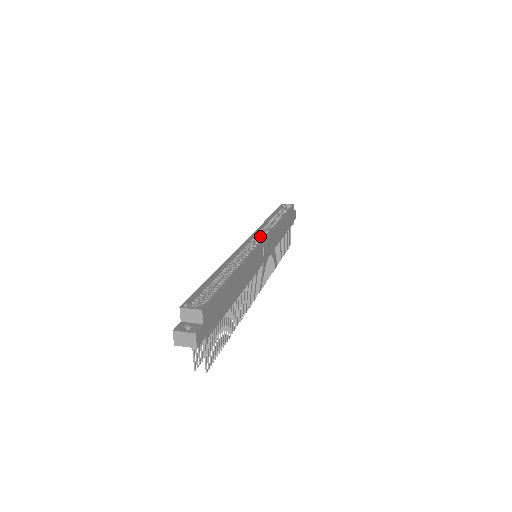
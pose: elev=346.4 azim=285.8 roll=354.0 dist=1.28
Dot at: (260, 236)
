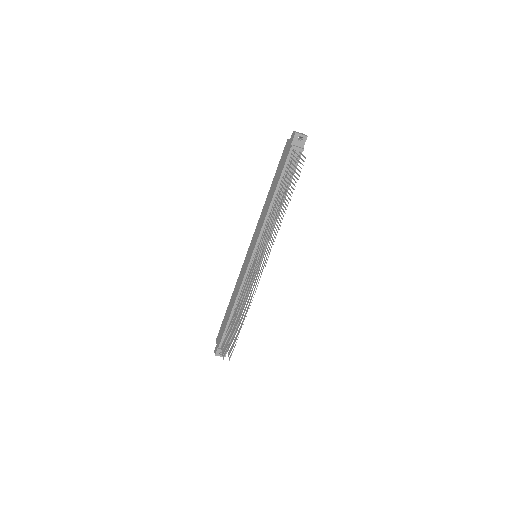
Dot at: occluded
